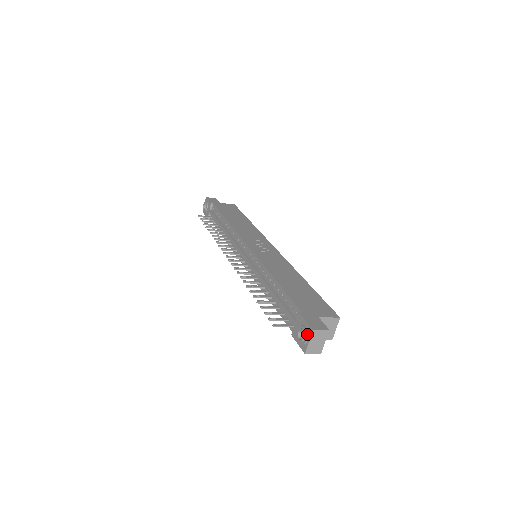
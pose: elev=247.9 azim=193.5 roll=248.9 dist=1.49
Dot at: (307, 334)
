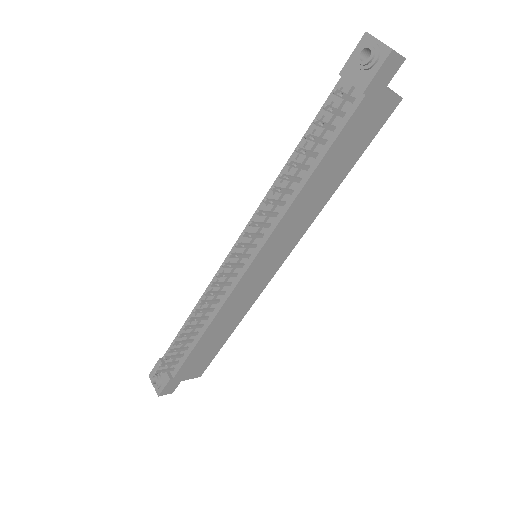
Dot at: (368, 42)
